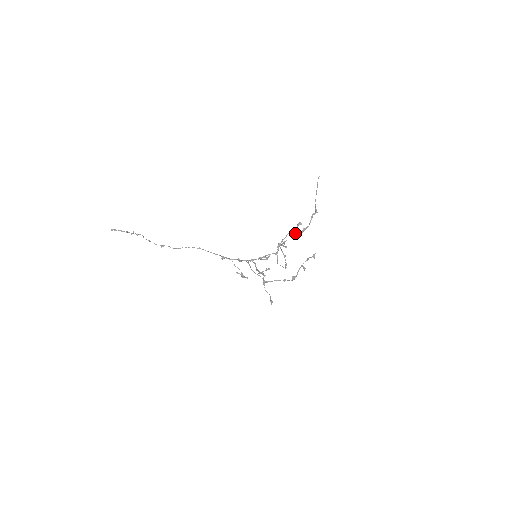
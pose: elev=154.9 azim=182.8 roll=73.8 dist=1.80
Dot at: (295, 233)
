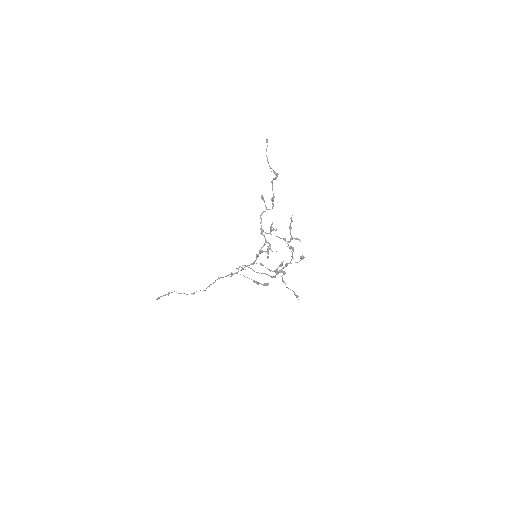
Dot at: (269, 209)
